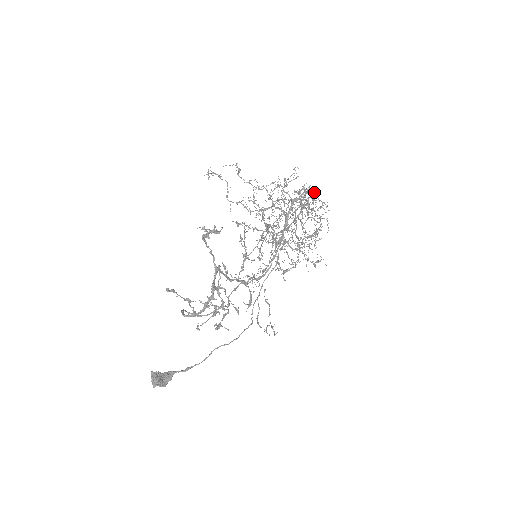
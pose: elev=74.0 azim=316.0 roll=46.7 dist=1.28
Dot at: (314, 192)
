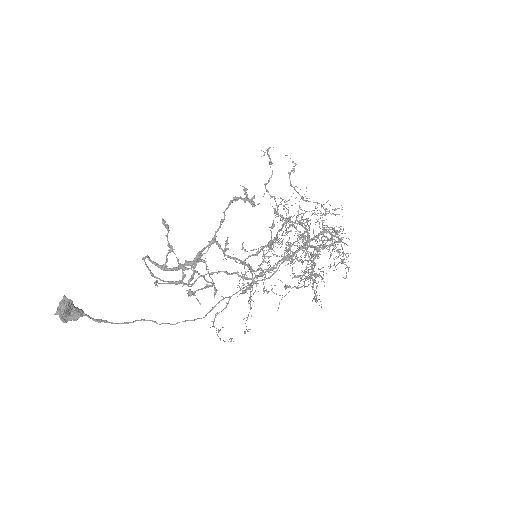
Dot at: occluded
